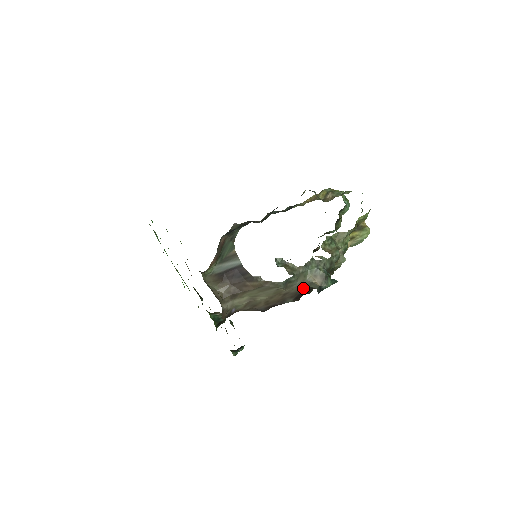
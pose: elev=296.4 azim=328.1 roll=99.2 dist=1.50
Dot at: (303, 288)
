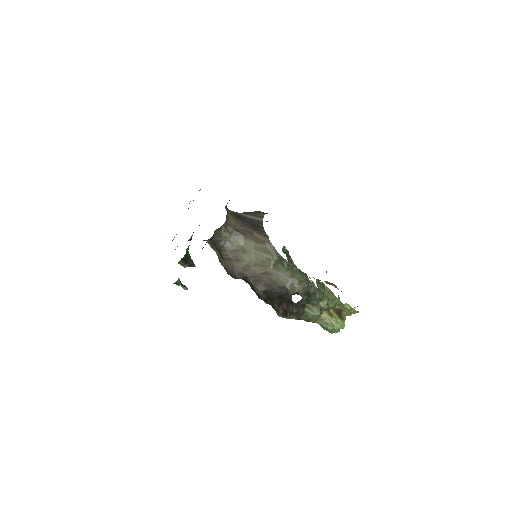
Dot at: (282, 285)
